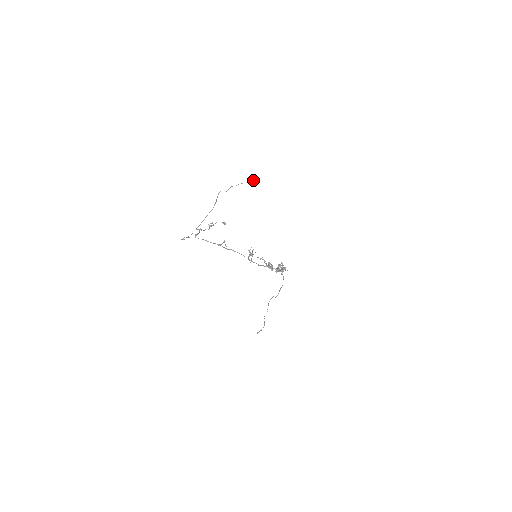
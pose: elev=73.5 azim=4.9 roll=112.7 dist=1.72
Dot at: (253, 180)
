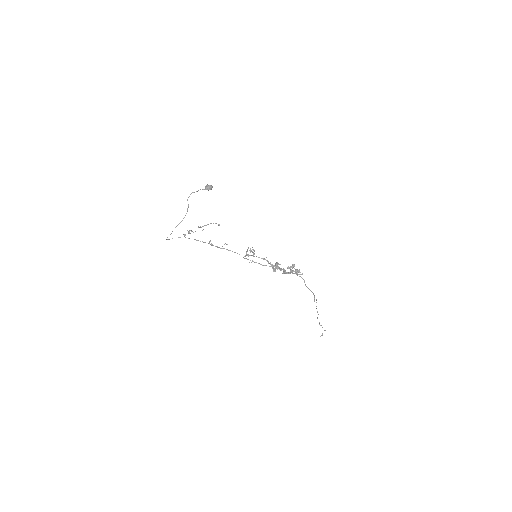
Dot at: (206, 186)
